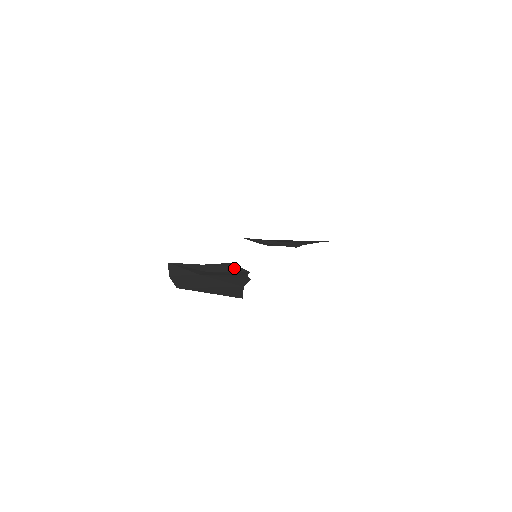
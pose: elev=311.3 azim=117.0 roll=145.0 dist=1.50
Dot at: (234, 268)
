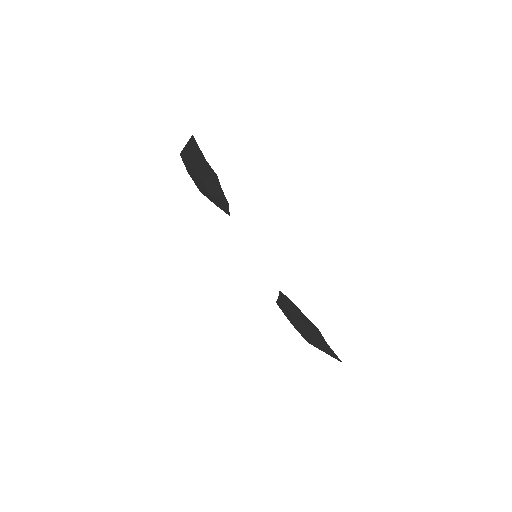
Dot at: (225, 205)
